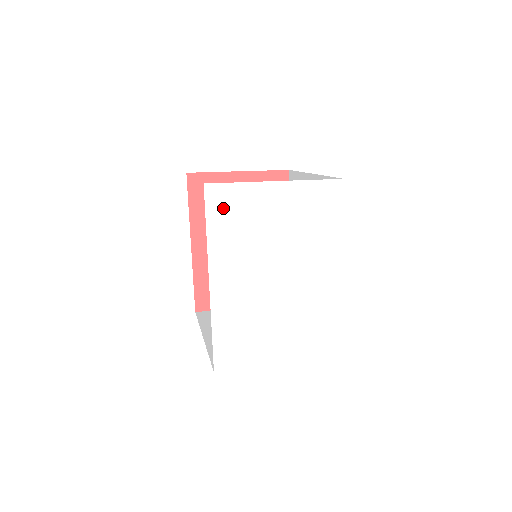
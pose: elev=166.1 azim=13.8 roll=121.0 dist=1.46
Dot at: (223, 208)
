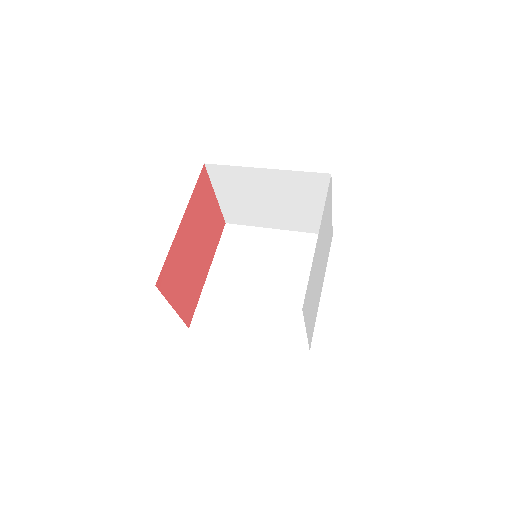
Dot at: (328, 197)
